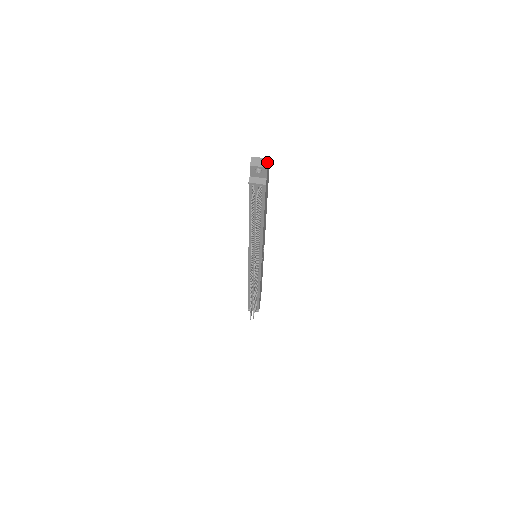
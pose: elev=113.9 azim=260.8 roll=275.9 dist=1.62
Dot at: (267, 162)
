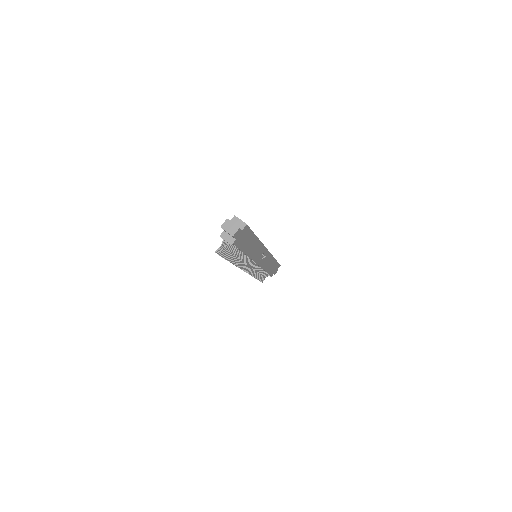
Dot at: (236, 230)
